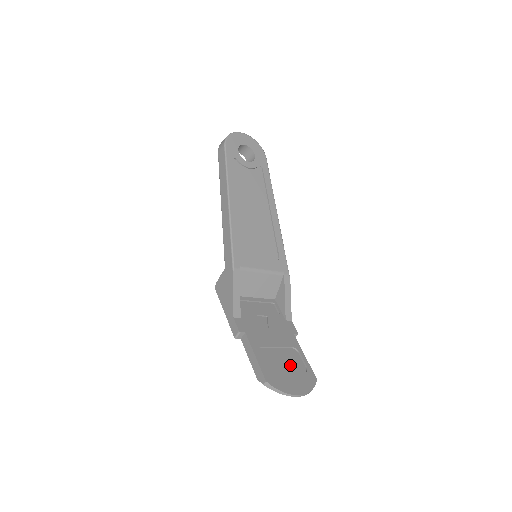
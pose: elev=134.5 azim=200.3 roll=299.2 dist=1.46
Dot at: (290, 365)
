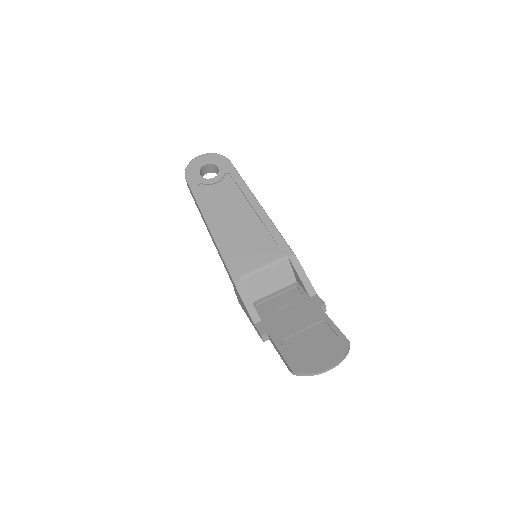
Dot at: (319, 341)
